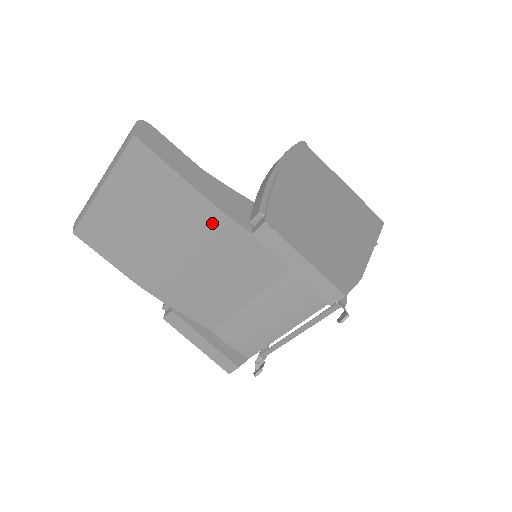
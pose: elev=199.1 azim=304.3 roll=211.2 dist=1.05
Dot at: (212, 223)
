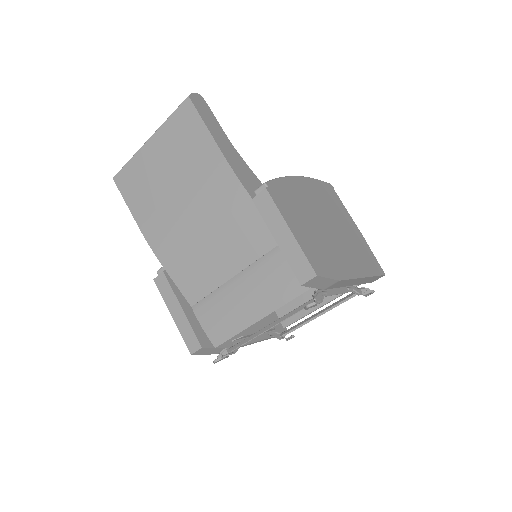
Dot at: (223, 183)
